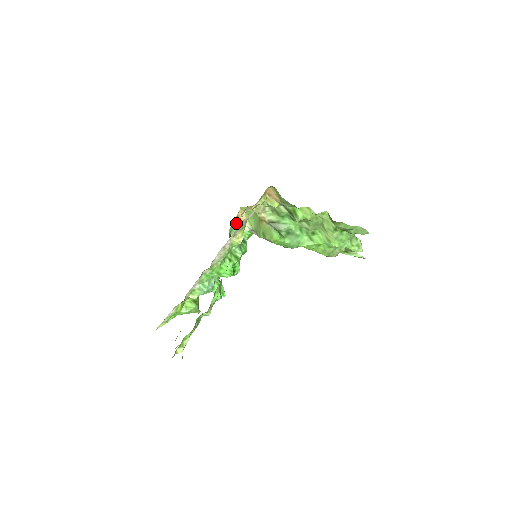
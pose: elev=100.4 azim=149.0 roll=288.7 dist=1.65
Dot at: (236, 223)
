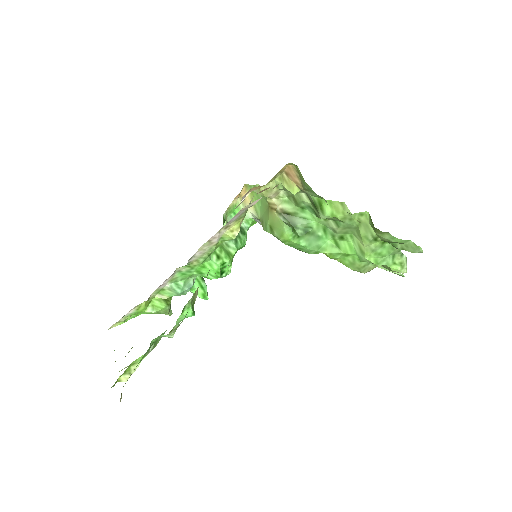
Dot at: (236, 205)
